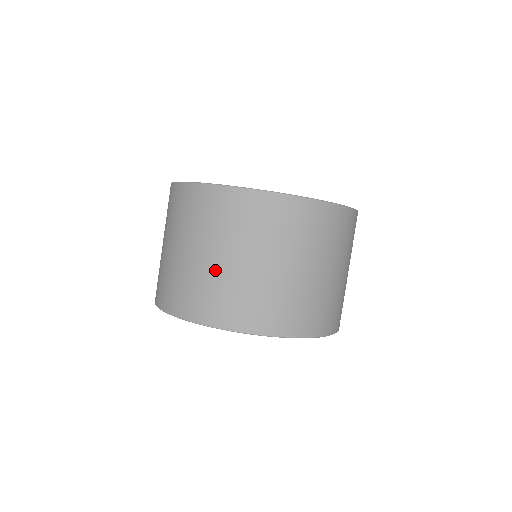
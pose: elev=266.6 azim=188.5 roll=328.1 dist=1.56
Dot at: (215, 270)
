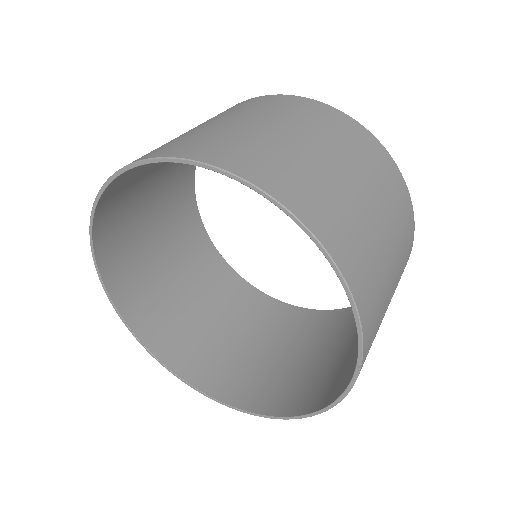
Dot at: occluded
